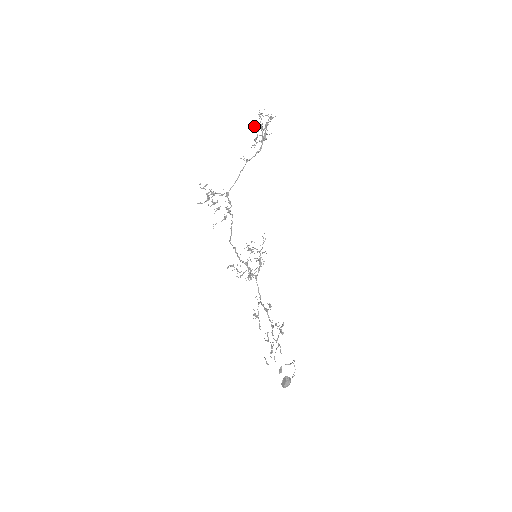
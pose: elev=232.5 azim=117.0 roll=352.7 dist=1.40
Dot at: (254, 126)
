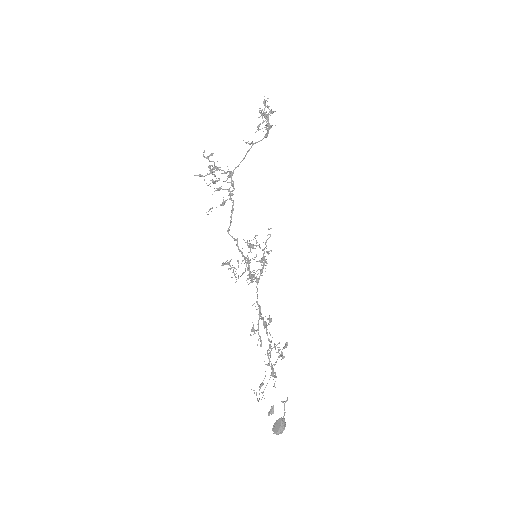
Dot at: occluded
